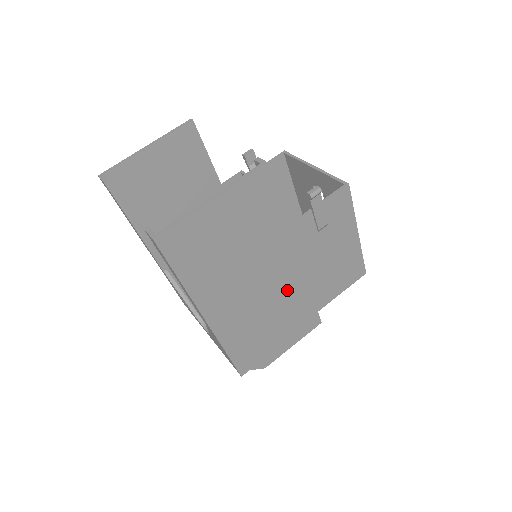
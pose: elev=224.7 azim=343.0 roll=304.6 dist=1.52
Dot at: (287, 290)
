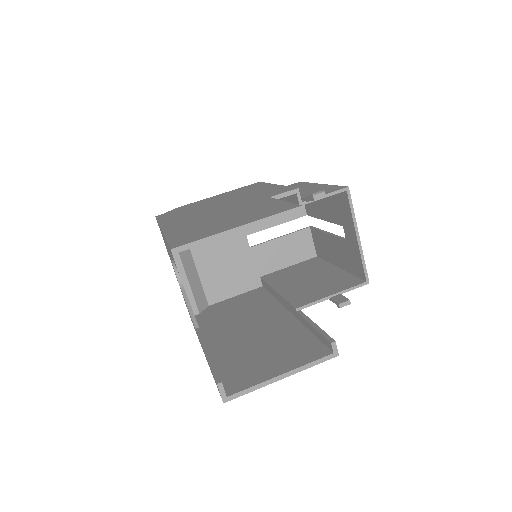
Dot at: occluded
